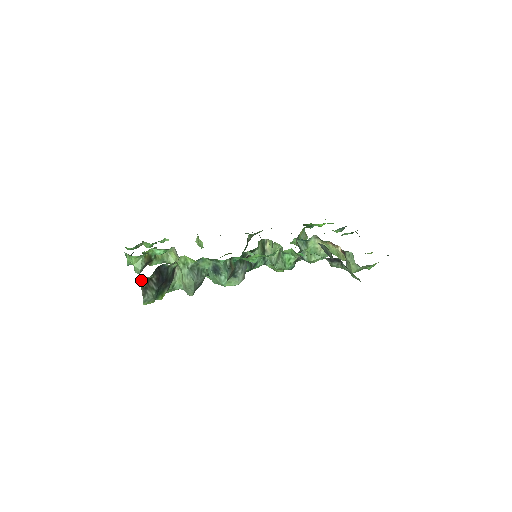
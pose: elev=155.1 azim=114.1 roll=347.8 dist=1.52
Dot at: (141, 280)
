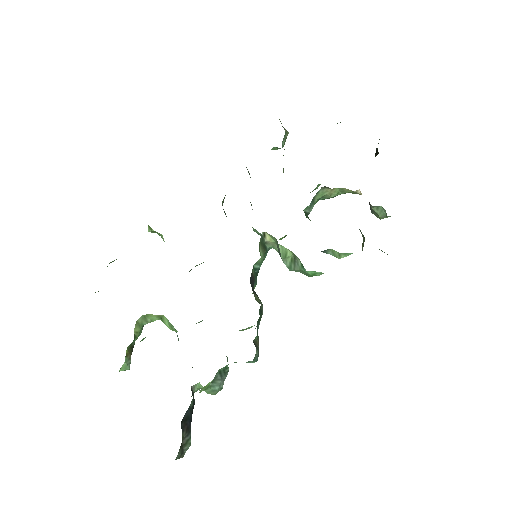
Dot at: (176, 458)
